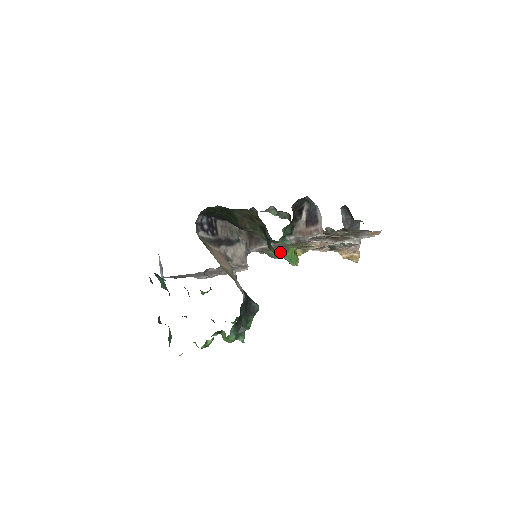
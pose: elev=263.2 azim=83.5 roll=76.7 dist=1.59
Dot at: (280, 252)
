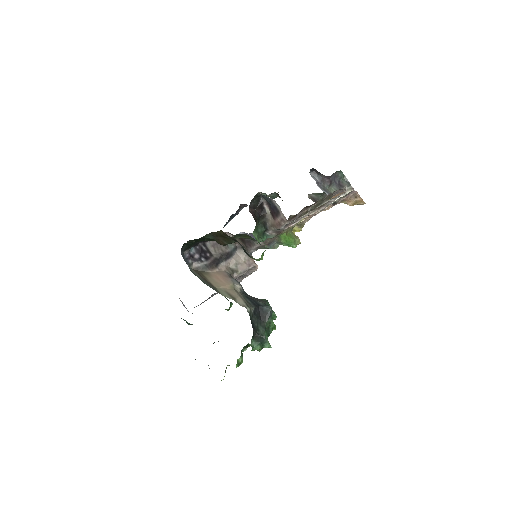
Dot at: (275, 242)
